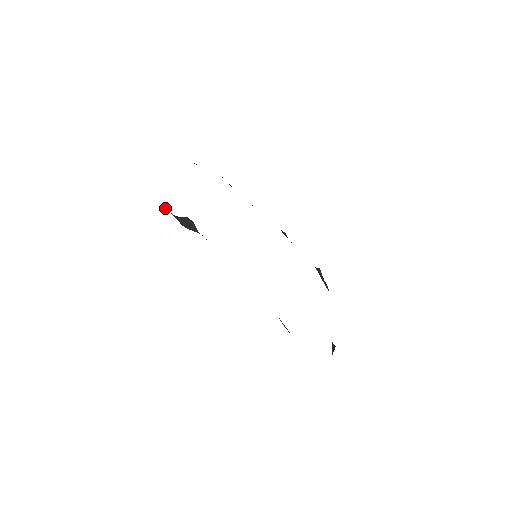
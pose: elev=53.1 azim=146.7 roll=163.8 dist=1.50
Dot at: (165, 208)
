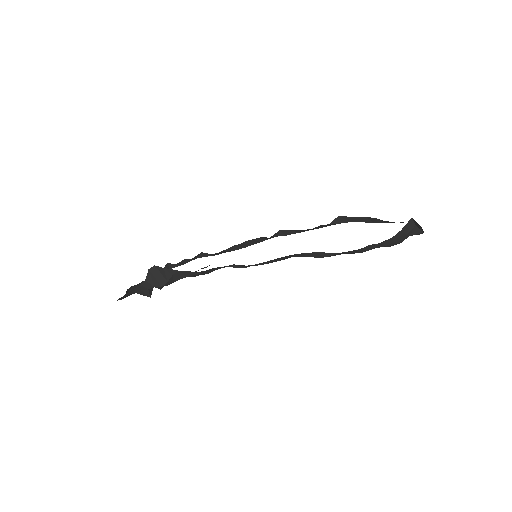
Dot at: (148, 295)
